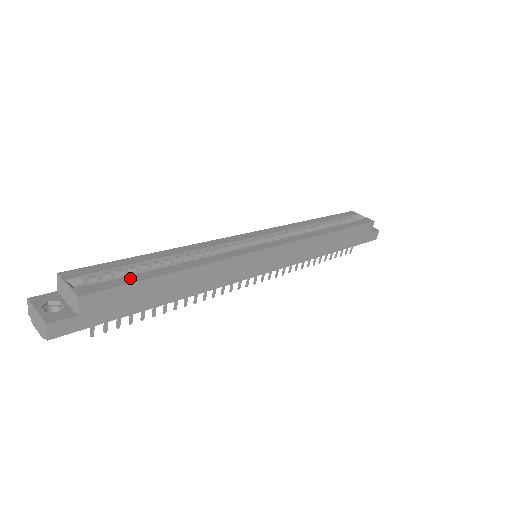
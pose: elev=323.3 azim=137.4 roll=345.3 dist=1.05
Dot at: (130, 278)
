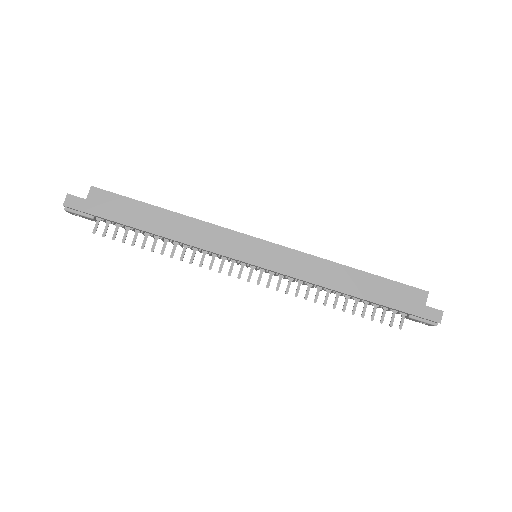
Dot at: (131, 199)
